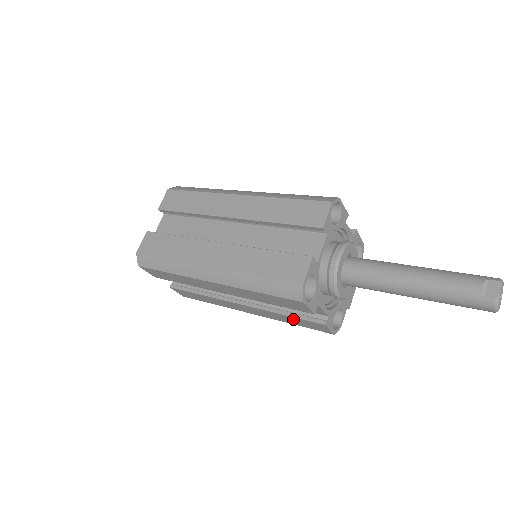
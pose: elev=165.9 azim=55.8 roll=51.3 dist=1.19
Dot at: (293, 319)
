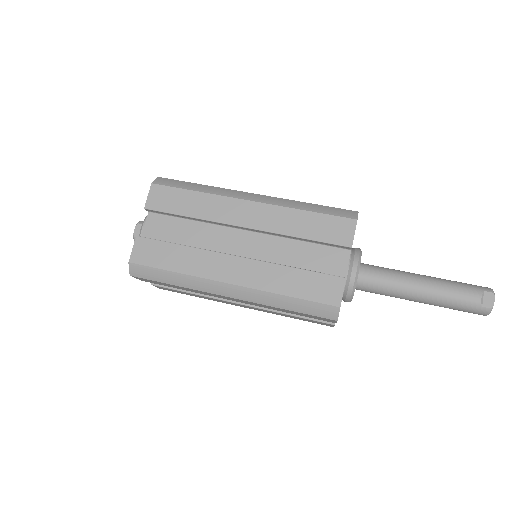
Dot at: (298, 318)
